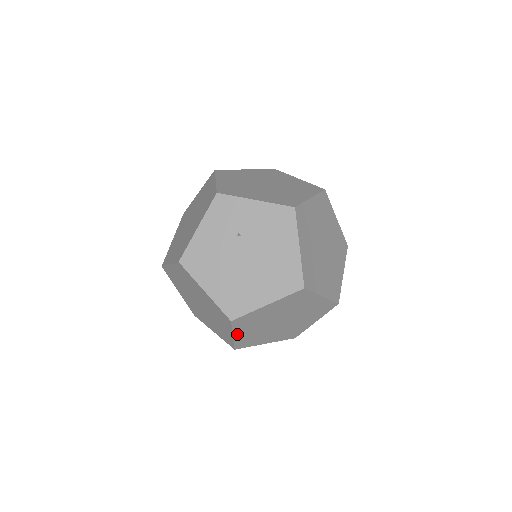
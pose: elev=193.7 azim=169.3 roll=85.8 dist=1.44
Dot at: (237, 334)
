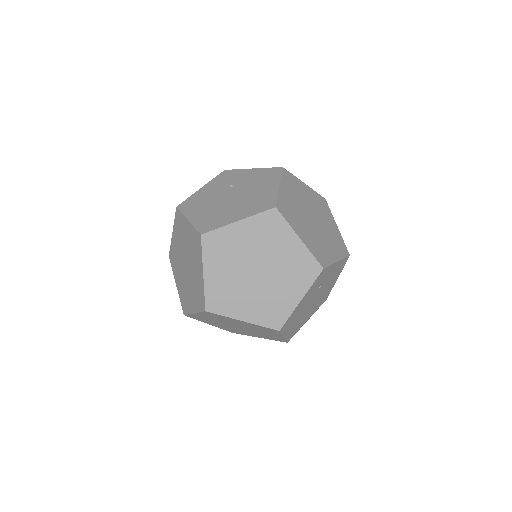
Dot at: (208, 272)
